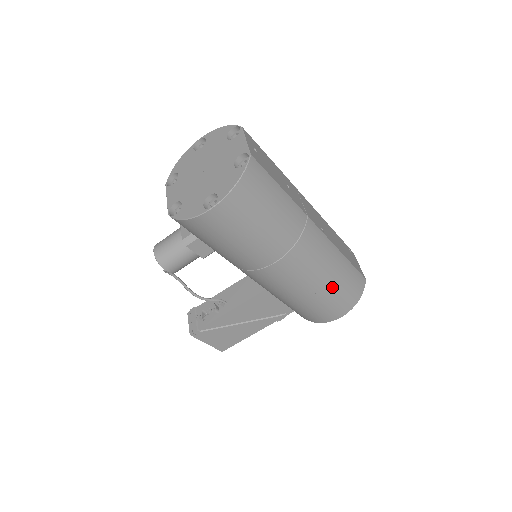
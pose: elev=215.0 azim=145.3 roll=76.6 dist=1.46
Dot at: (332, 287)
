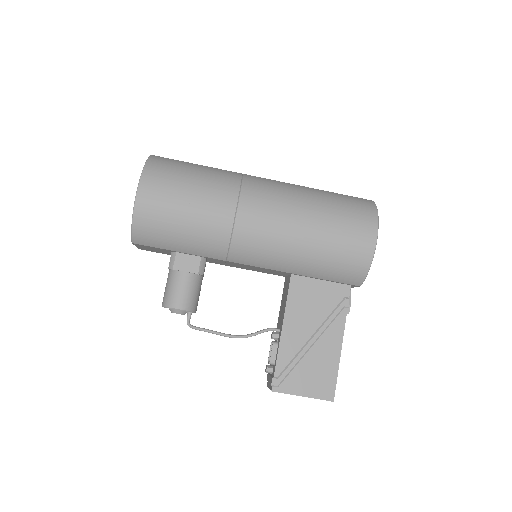
Dot at: (325, 209)
